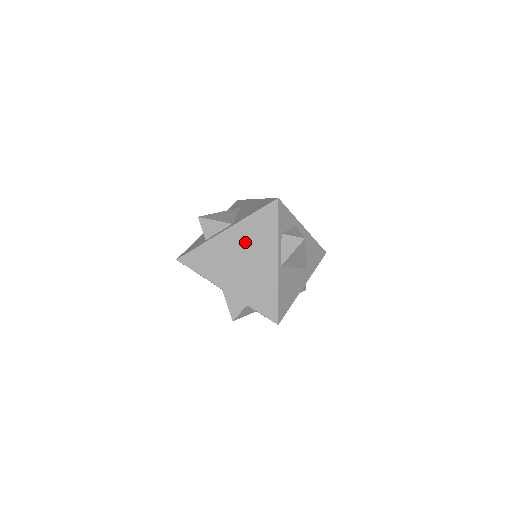
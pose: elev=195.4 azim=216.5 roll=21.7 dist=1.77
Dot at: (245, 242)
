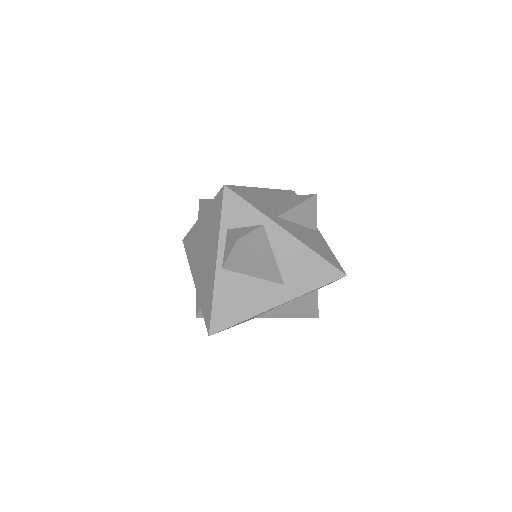
Dot at: (206, 232)
